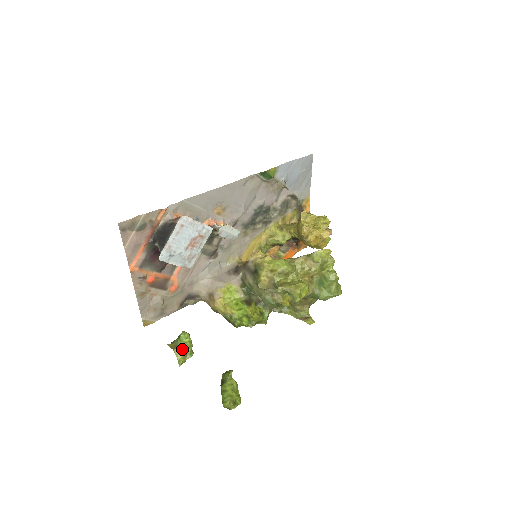
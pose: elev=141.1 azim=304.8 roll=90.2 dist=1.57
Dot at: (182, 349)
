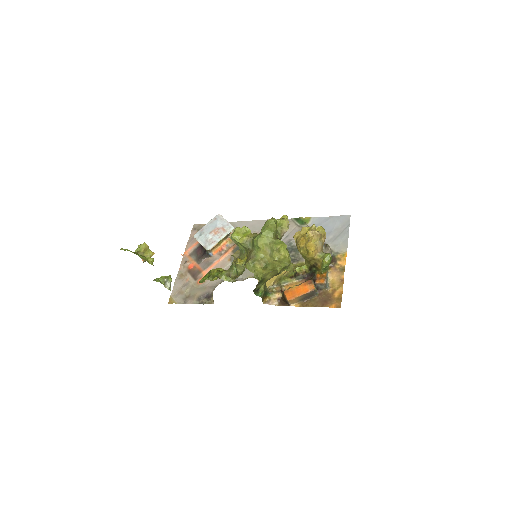
Dot at: occluded
